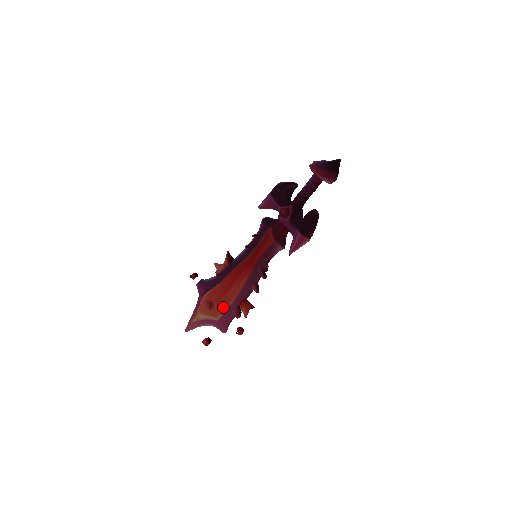
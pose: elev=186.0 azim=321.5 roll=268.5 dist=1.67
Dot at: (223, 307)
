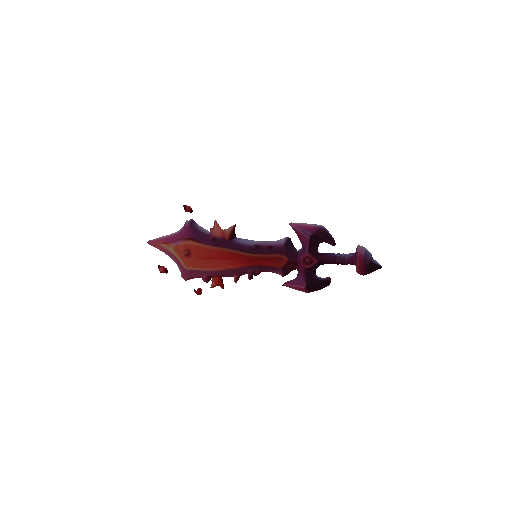
Dot at: (198, 266)
